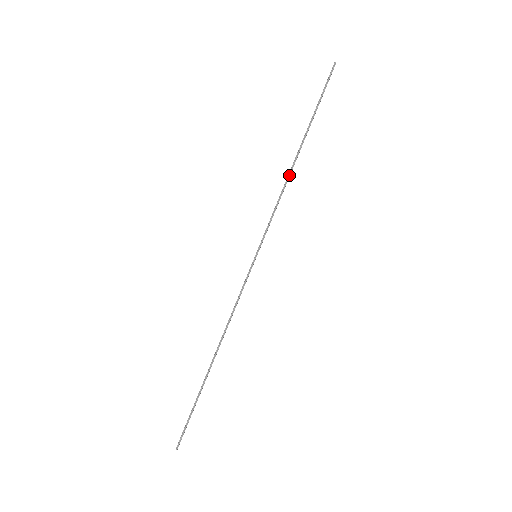
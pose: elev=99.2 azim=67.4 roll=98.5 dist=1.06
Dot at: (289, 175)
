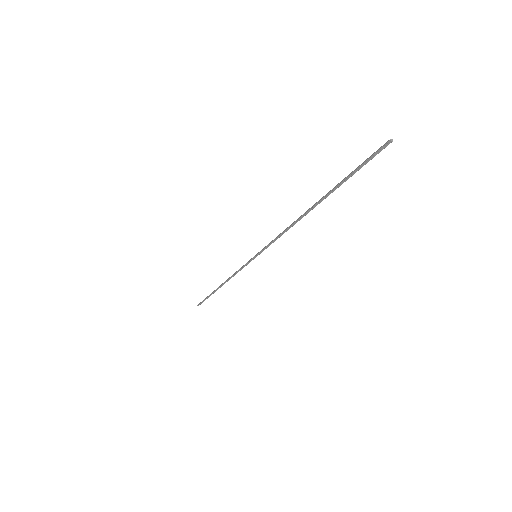
Dot at: (296, 222)
